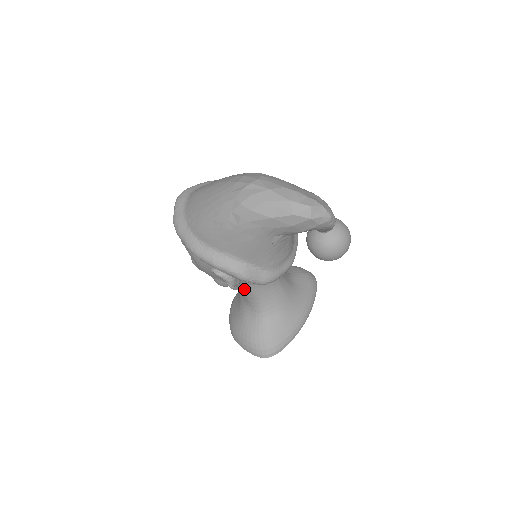
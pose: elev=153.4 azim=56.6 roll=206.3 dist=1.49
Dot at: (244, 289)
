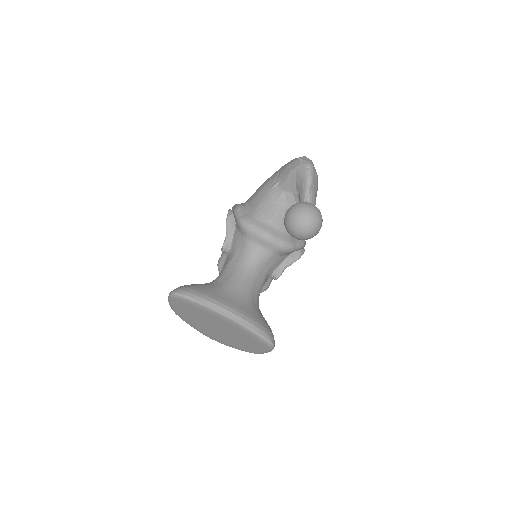
Dot at: (225, 264)
